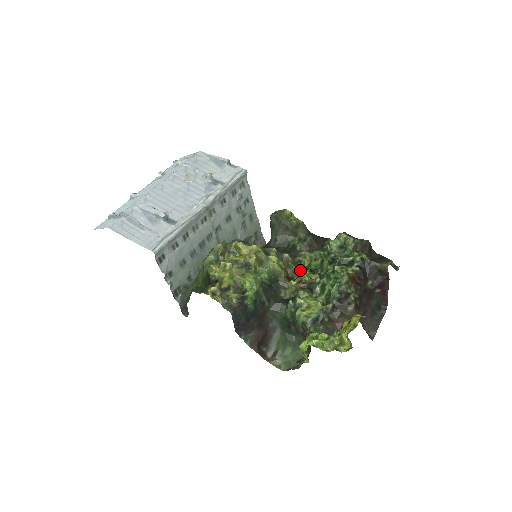
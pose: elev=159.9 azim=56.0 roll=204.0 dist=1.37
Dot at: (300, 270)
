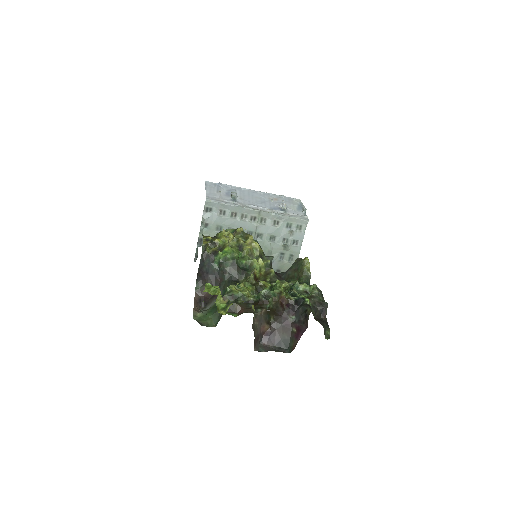
Dot at: (269, 283)
